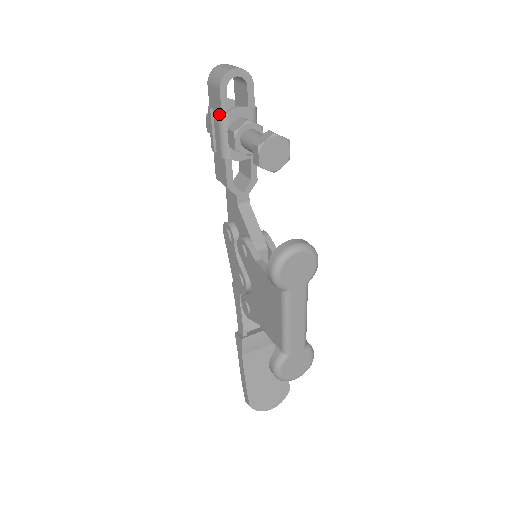
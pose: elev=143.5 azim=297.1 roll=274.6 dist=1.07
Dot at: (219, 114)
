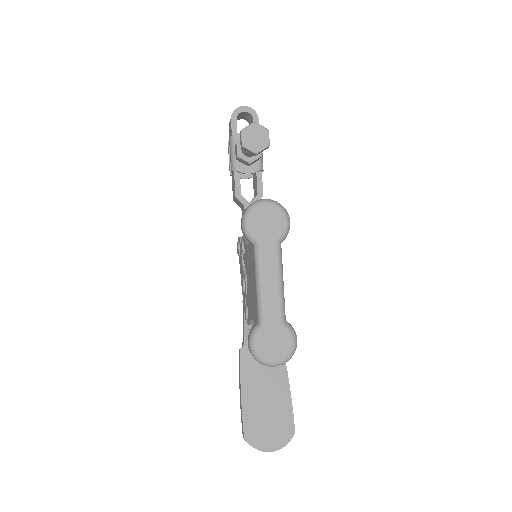
Dot at: (230, 137)
